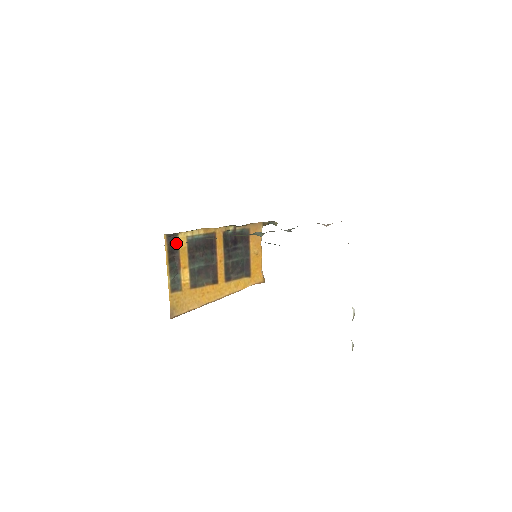
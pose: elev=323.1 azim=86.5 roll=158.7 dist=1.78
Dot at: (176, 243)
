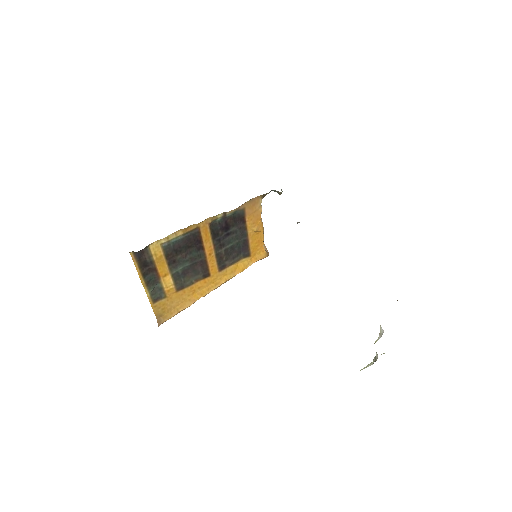
Dot at: (148, 255)
